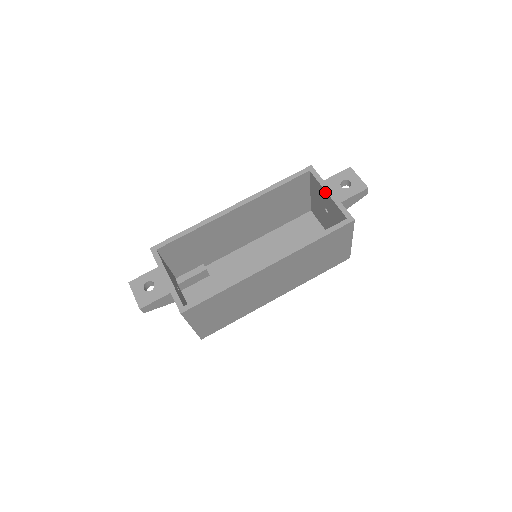
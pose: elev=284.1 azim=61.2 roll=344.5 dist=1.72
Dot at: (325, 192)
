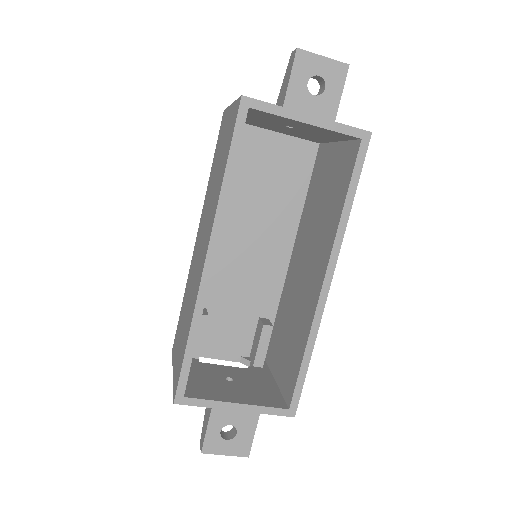
Dot at: (298, 122)
